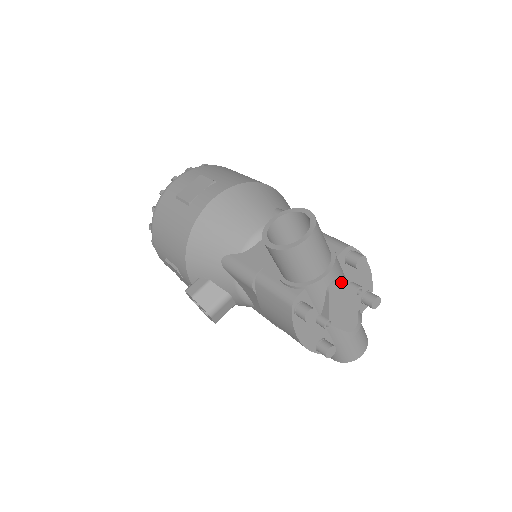
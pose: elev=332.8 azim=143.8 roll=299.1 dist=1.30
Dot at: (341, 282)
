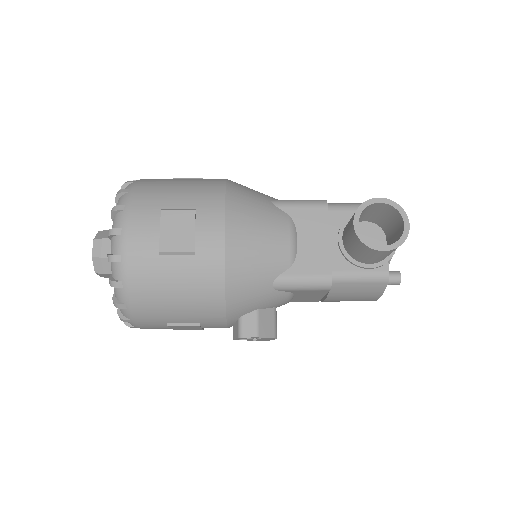
Dot at: occluded
